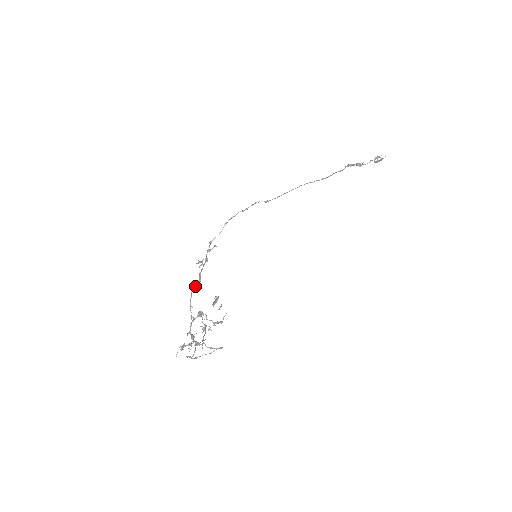
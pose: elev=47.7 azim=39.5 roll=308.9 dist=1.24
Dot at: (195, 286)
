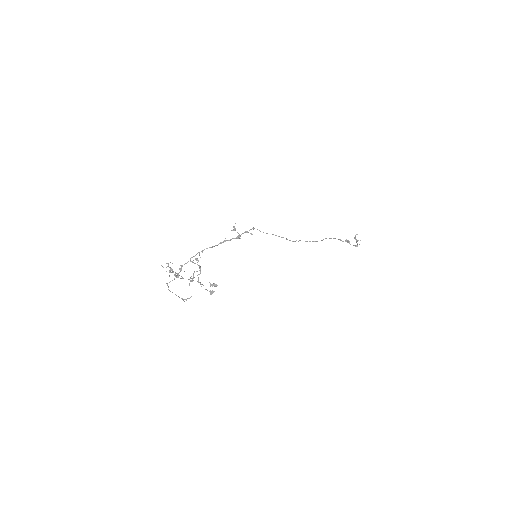
Dot at: (216, 245)
